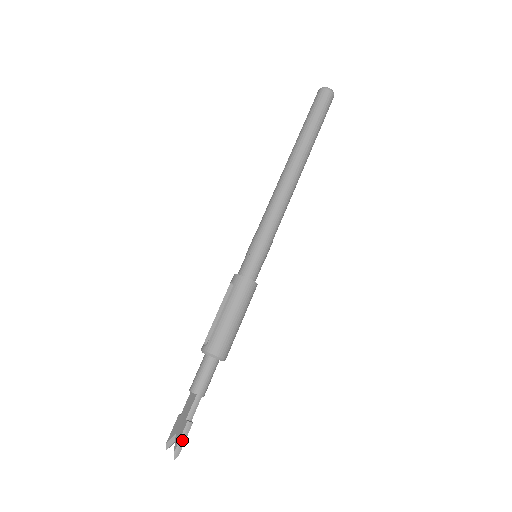
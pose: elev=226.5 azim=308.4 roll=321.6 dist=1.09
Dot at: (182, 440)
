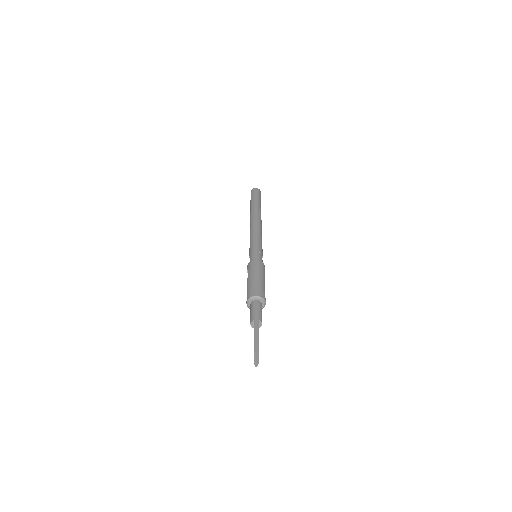
Dot at: (256, 342)
